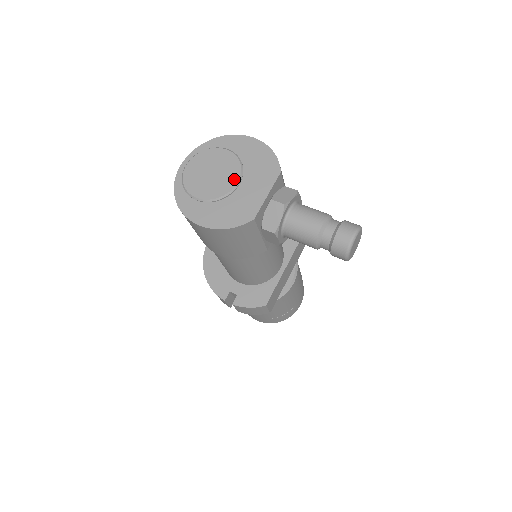
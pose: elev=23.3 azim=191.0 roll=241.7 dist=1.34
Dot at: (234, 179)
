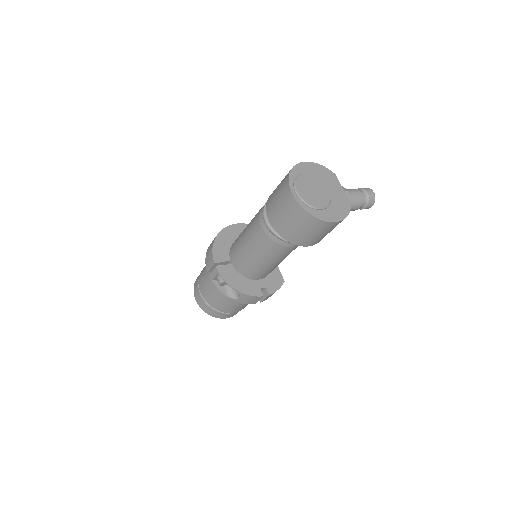
Dot at: (325, 188)
